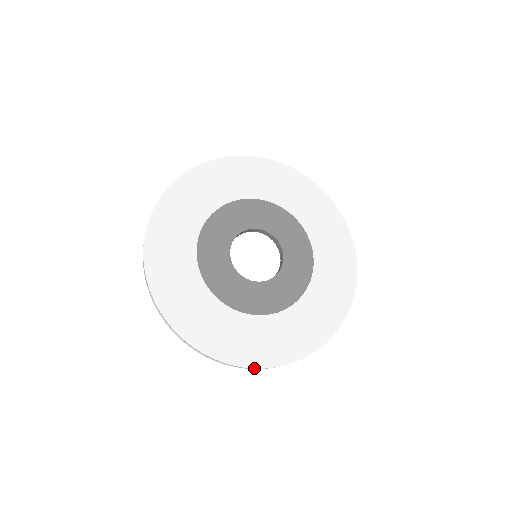
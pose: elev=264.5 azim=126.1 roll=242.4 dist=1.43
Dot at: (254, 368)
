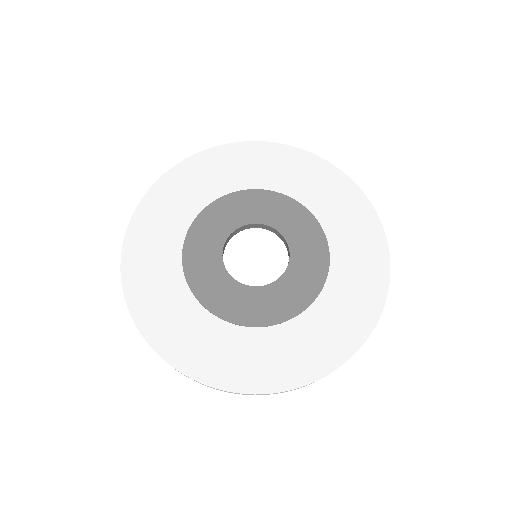
Dot at: occluded
